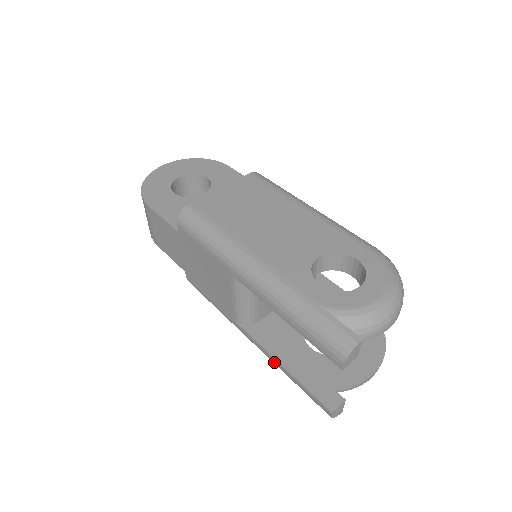
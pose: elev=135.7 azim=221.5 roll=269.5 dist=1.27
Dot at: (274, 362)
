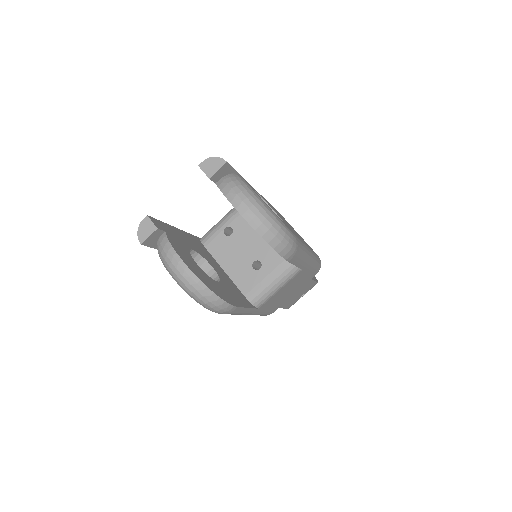
Dot at: occluded
